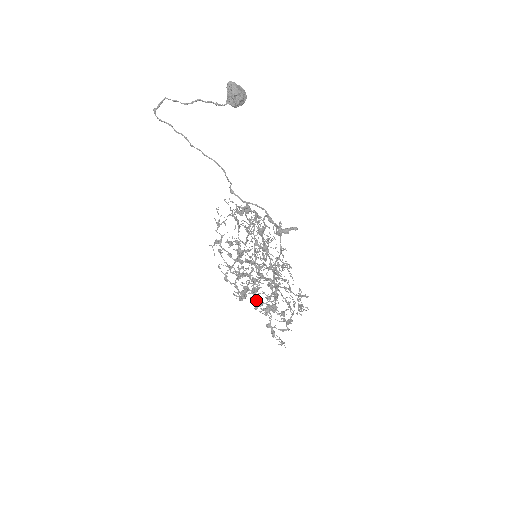
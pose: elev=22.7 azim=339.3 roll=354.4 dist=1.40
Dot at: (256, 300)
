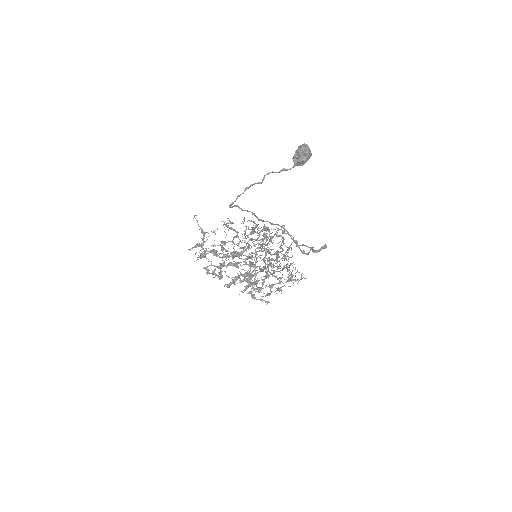
Dot at: (225, 272)
